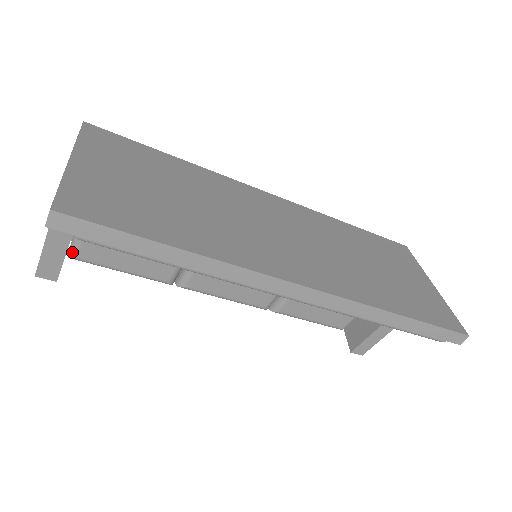
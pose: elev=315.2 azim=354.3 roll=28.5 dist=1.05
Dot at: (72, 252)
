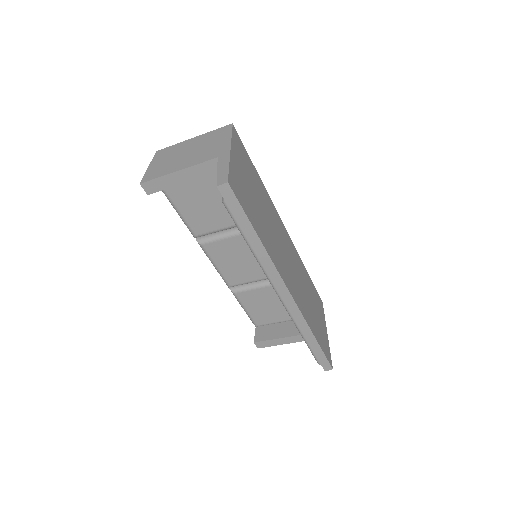
Dot at: occluded
